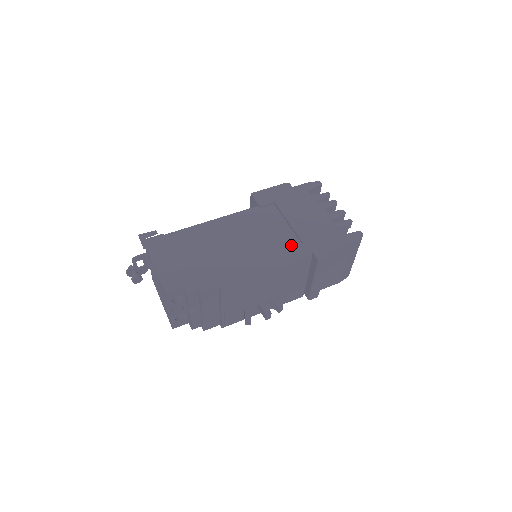
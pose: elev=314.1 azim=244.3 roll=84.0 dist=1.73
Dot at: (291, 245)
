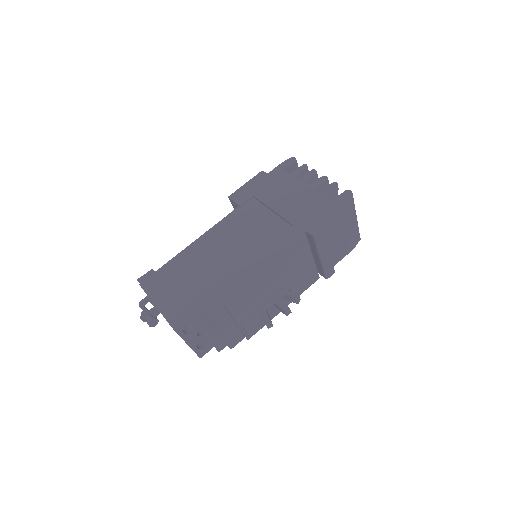
Dot at: (282, 232)
